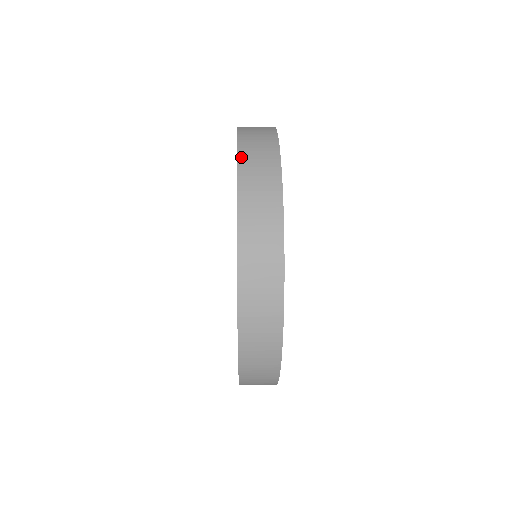
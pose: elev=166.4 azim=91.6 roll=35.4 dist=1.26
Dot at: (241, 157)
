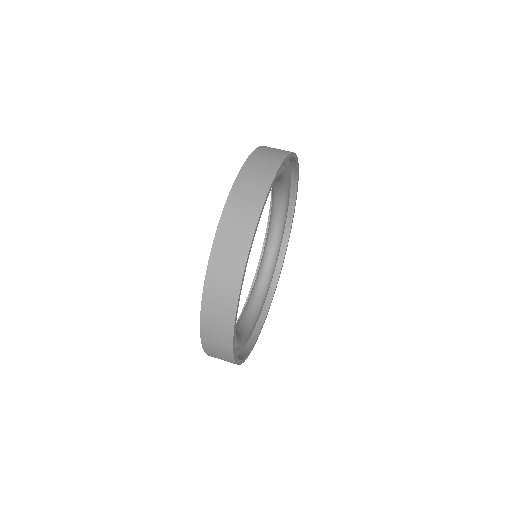
Dot at: (221, 226)
